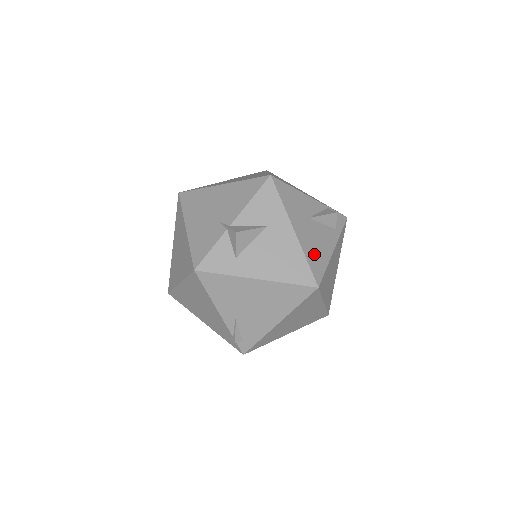
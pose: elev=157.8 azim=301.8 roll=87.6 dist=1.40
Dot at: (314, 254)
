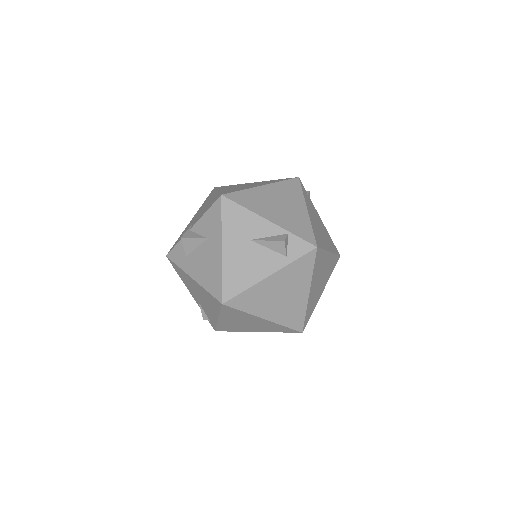
Dot at: (236, 274)
